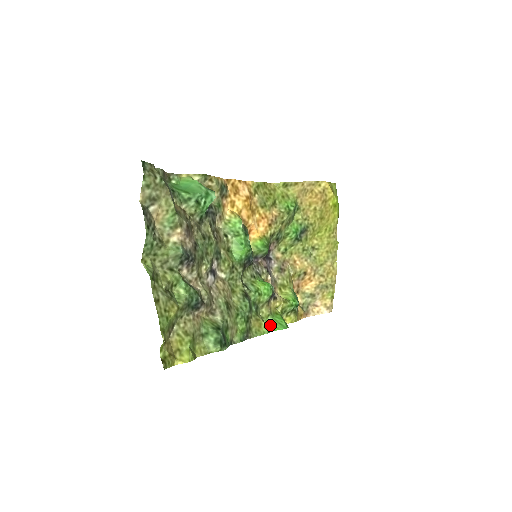
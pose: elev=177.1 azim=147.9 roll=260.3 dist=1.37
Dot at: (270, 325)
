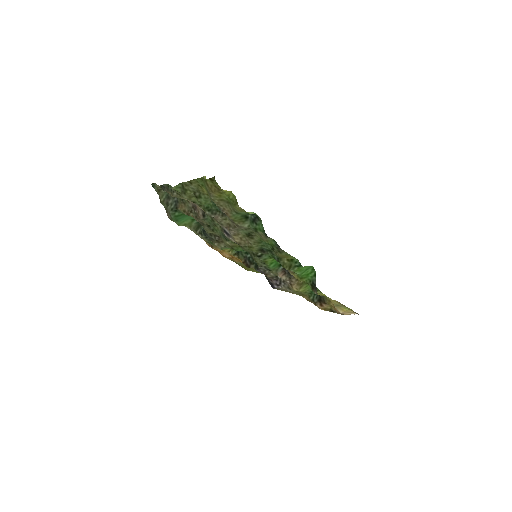
Dot at: (299, 269)
